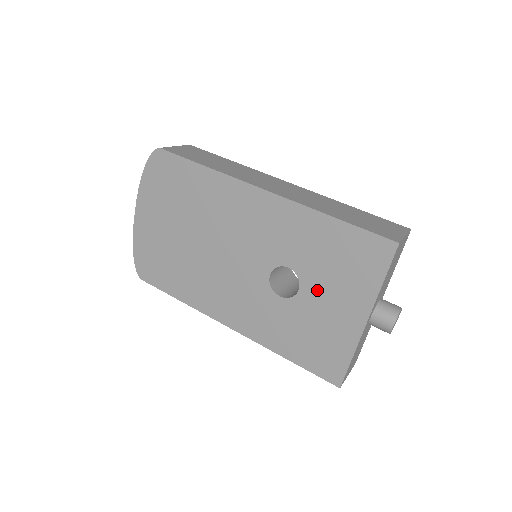
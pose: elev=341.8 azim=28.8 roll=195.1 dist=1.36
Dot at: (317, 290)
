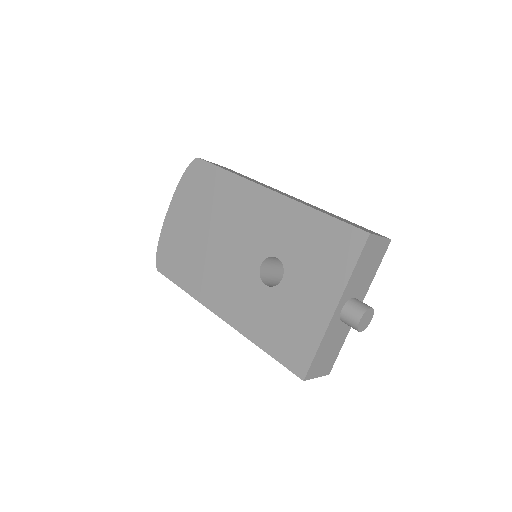
Dot at: (297, 279)
